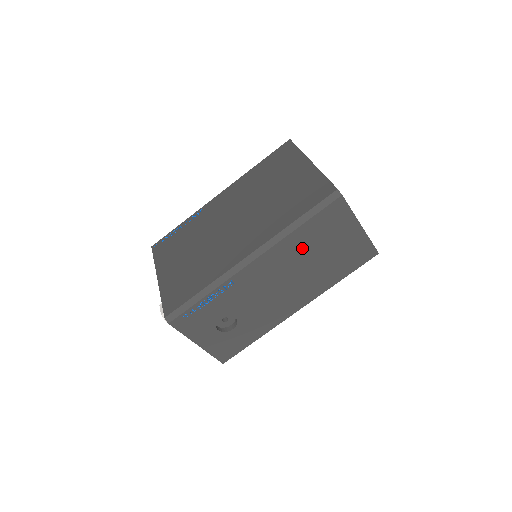
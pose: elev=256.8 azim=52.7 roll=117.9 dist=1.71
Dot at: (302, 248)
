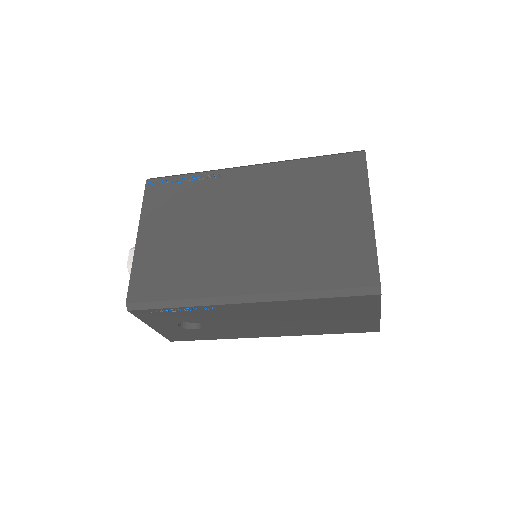
Dot at: (306, 310)
